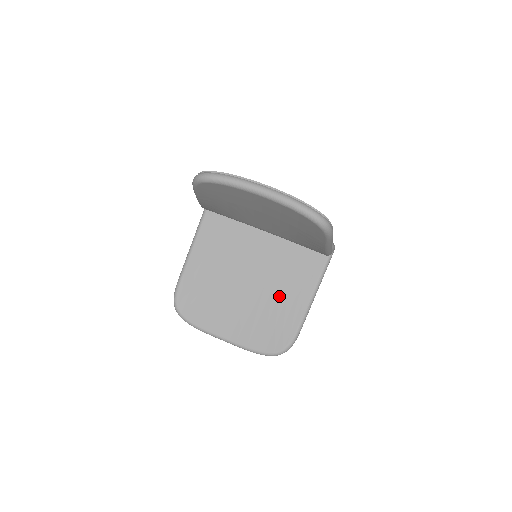
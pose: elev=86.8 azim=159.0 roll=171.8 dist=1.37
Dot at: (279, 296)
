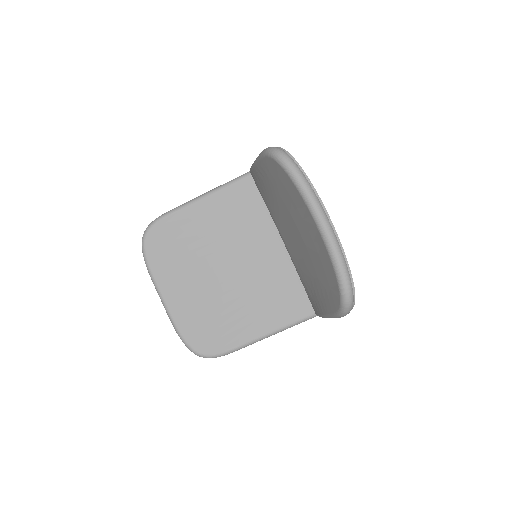
Dot at: (243, 307)
